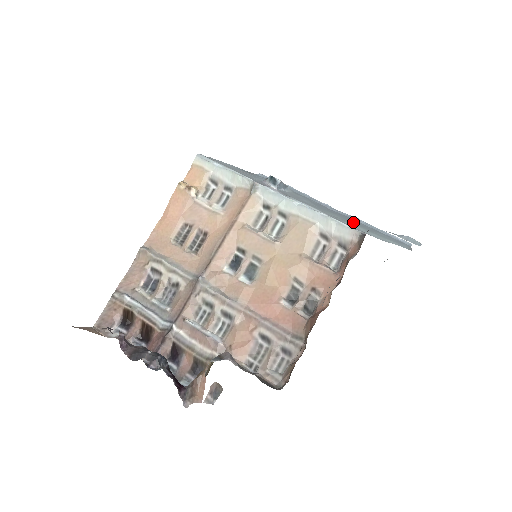
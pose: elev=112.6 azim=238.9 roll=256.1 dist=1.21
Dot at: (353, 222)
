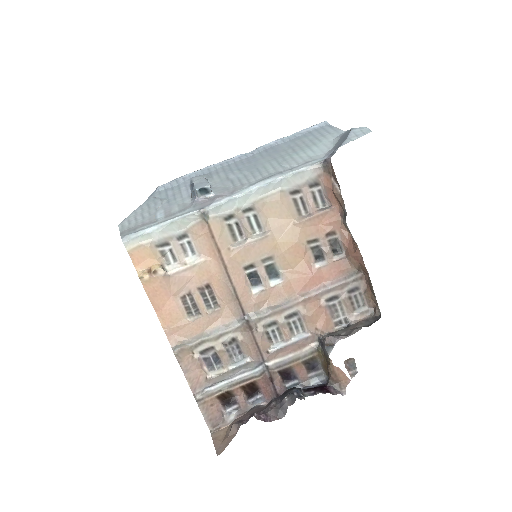
Dot at: (283, 153)
